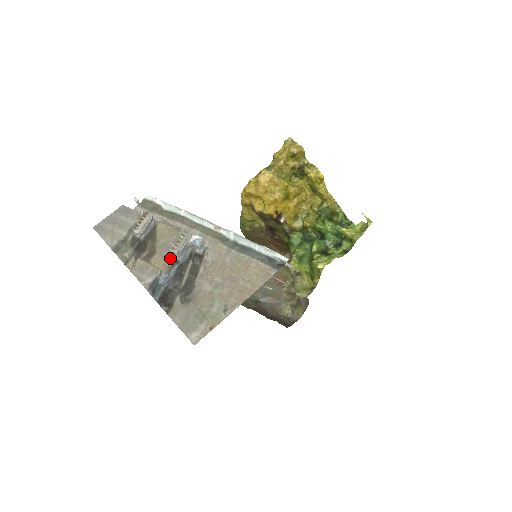
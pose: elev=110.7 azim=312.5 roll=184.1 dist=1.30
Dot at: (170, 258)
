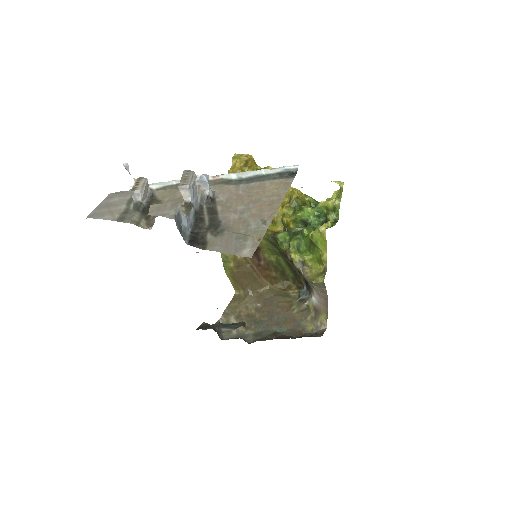
Dot at: (183, 204)
